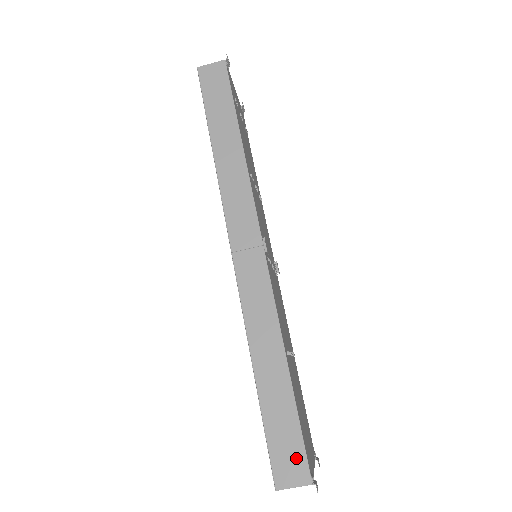
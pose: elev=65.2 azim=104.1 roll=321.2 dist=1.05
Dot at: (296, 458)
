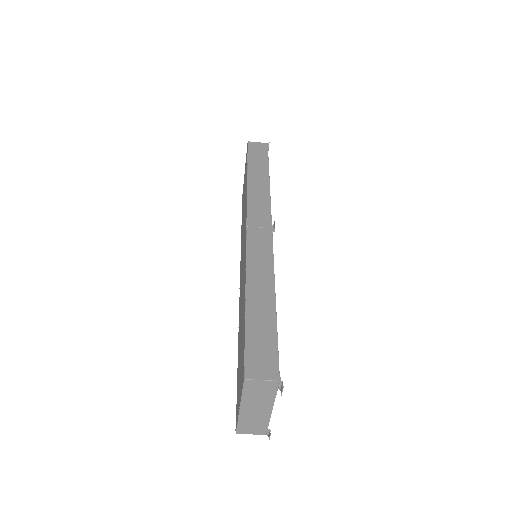
Dot at: (269, 359)
